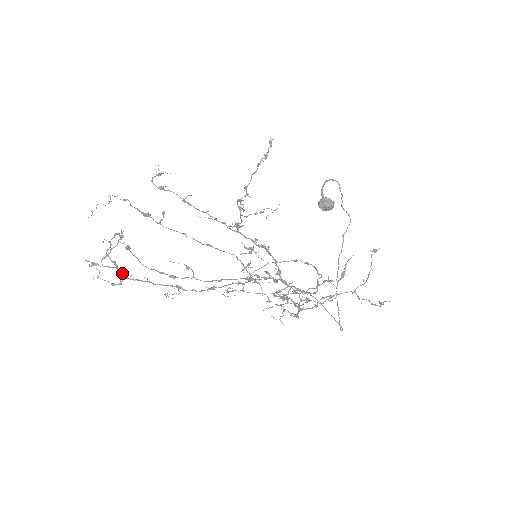
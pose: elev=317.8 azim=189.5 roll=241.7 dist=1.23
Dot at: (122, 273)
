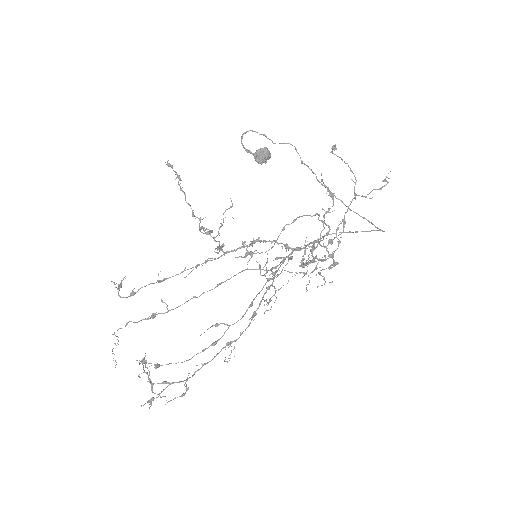
Dot at: (178, 382)
